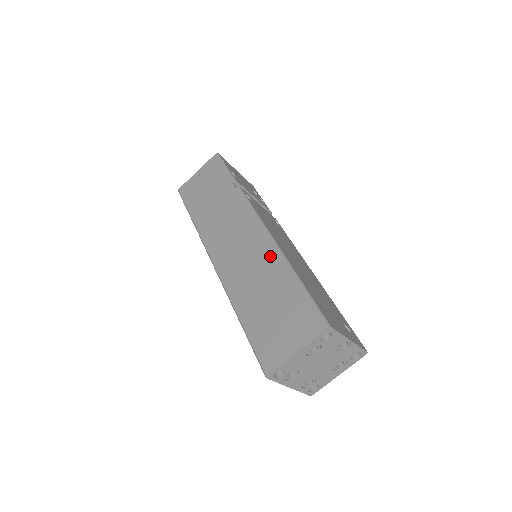
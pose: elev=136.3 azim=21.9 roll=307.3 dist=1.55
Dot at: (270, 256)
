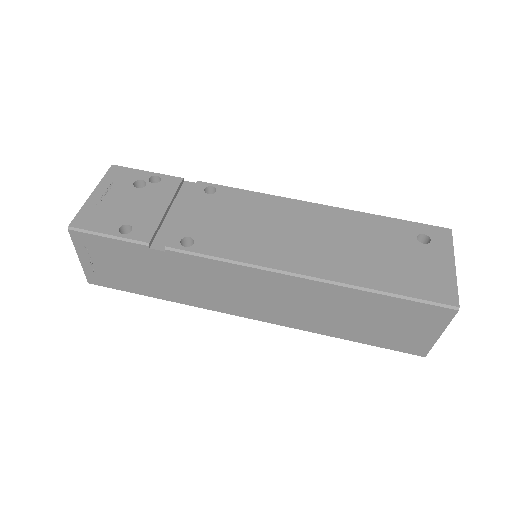
Dot at: (314, 290)
